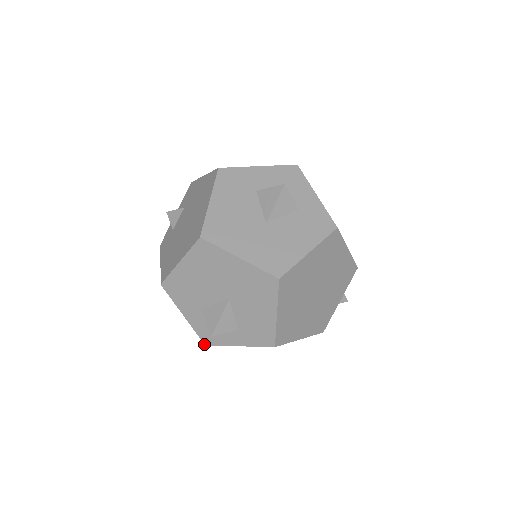
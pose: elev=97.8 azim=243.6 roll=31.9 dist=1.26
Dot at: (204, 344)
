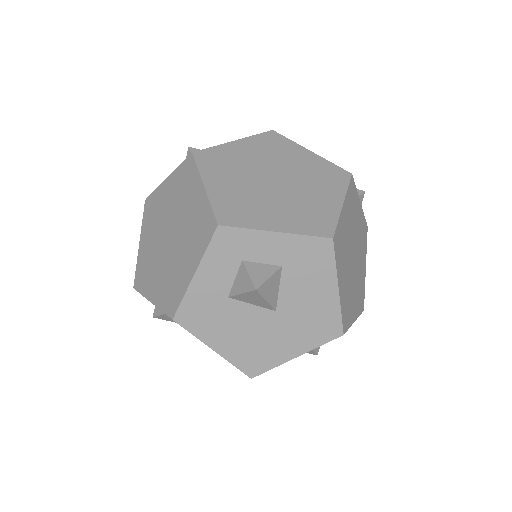
Dot at: occluded
